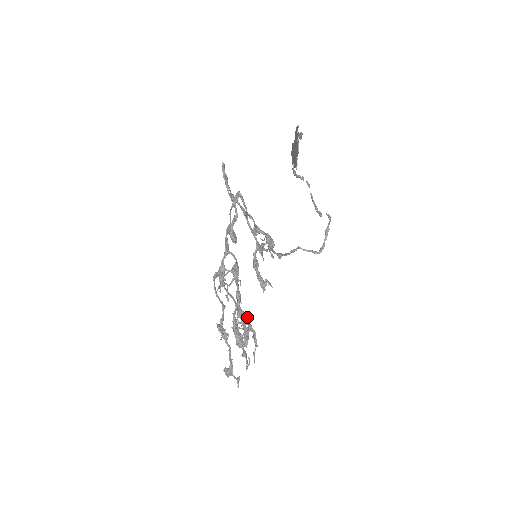
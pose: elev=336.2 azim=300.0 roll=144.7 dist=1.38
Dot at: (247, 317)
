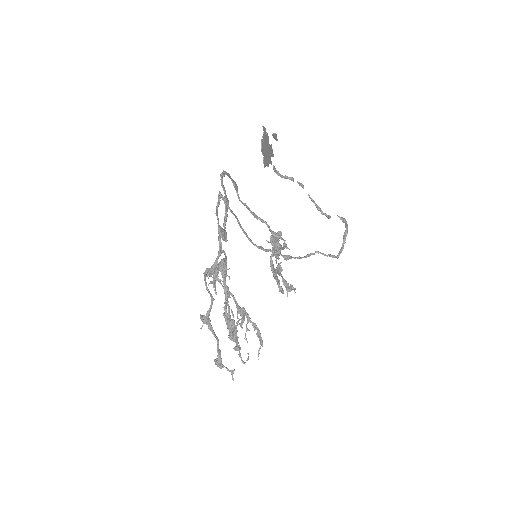
Dot at: (231, 310)
